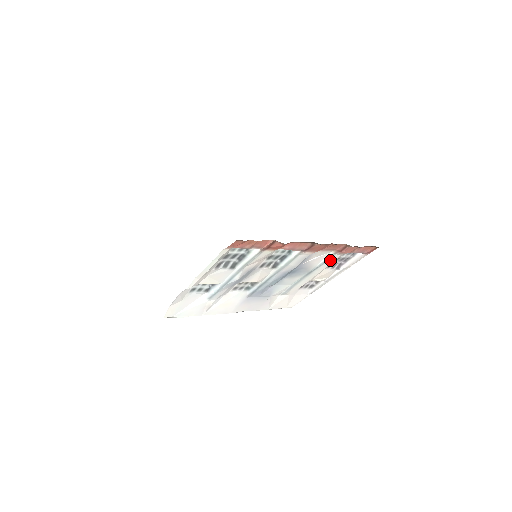
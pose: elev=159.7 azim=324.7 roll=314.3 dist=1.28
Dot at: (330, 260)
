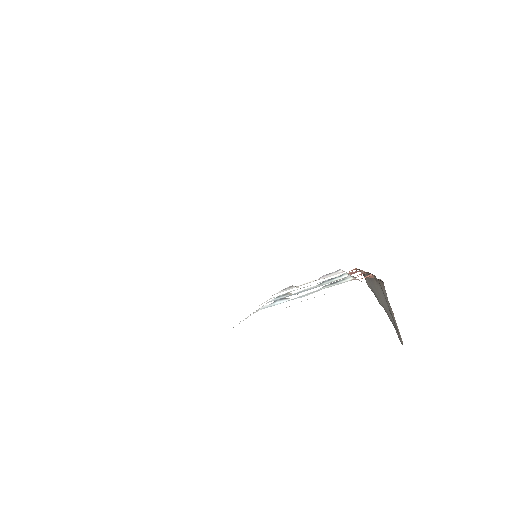
Dot at: occluded
